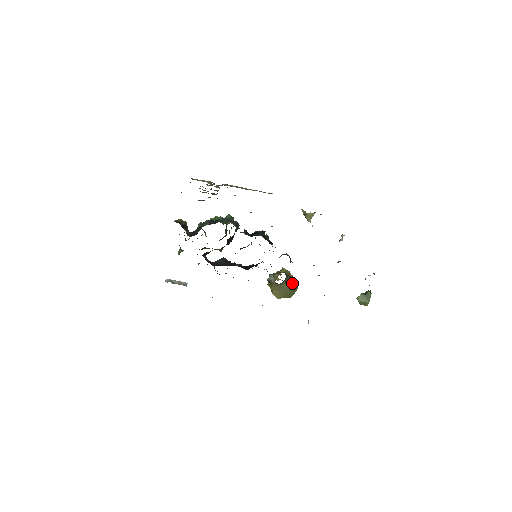
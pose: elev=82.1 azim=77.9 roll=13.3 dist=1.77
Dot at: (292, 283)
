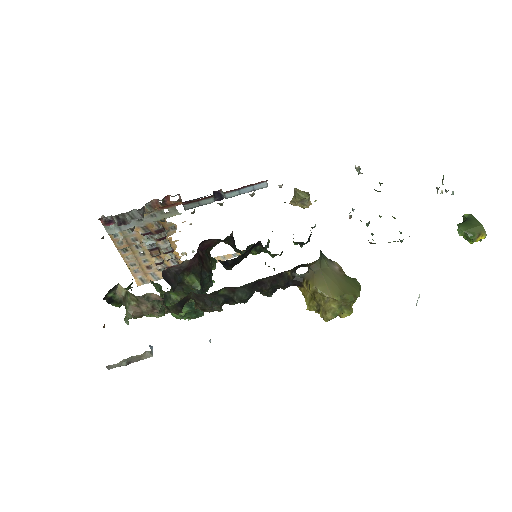
Dot at: (342, 272)
